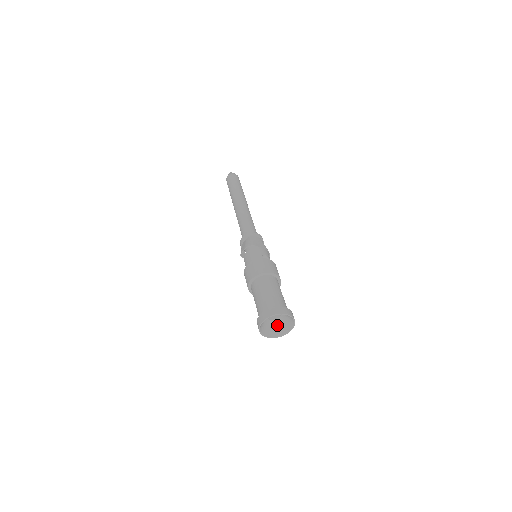
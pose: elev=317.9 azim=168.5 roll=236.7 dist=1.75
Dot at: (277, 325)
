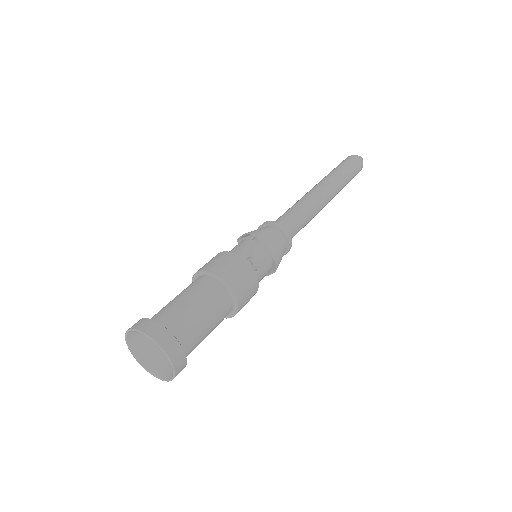
Dot at: (166, 357)
